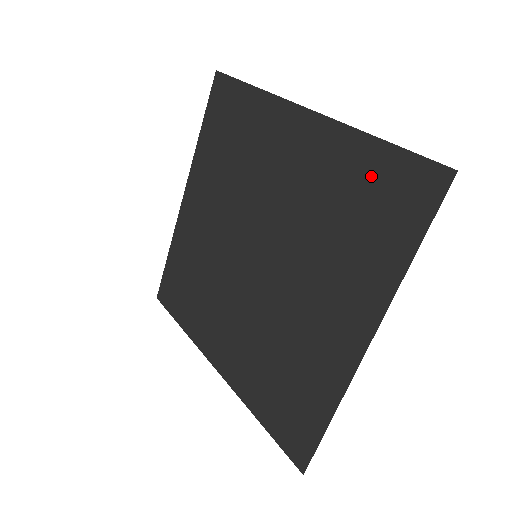
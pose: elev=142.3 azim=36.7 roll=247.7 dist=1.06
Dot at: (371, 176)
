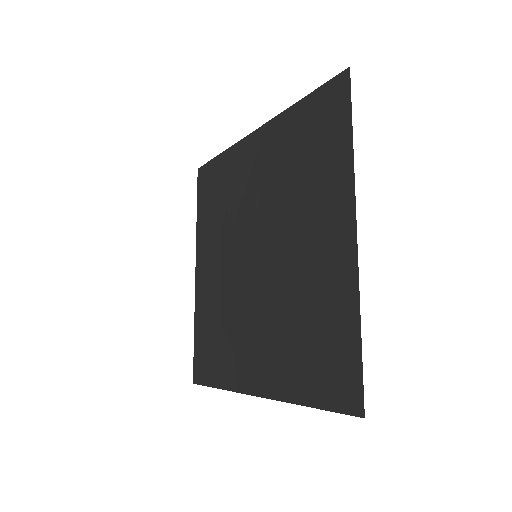
Dot at: (336, 338)
